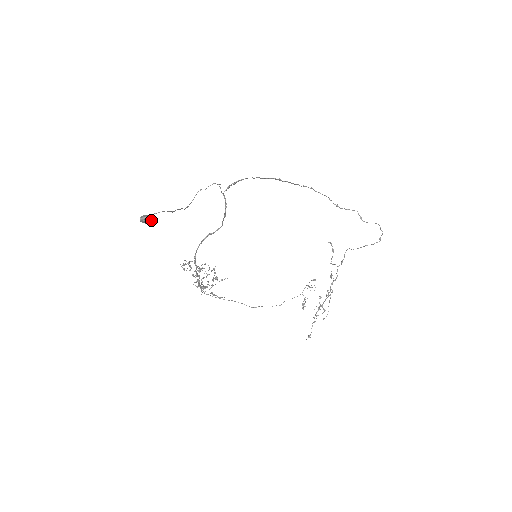
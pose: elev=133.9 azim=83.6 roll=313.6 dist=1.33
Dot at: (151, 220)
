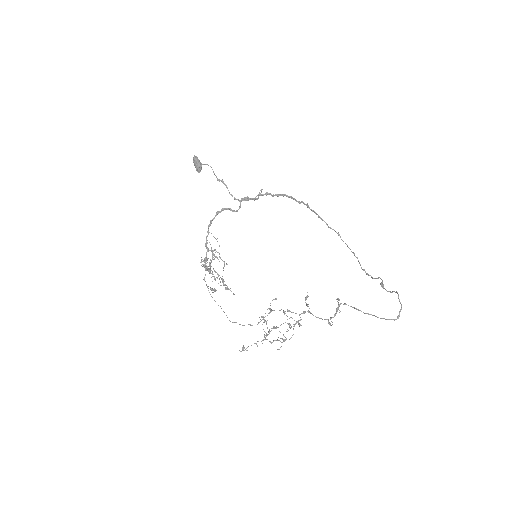
Dot at: (199, 164)
